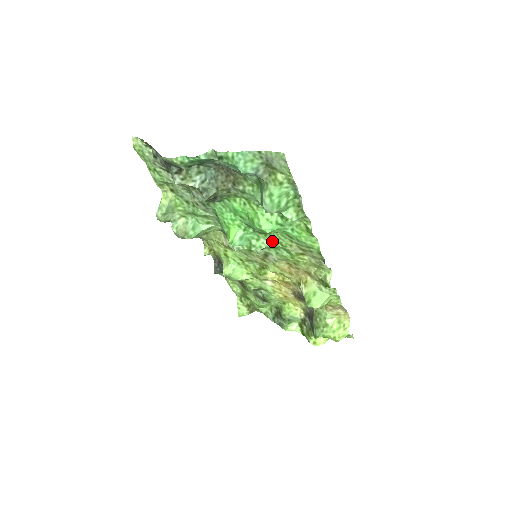
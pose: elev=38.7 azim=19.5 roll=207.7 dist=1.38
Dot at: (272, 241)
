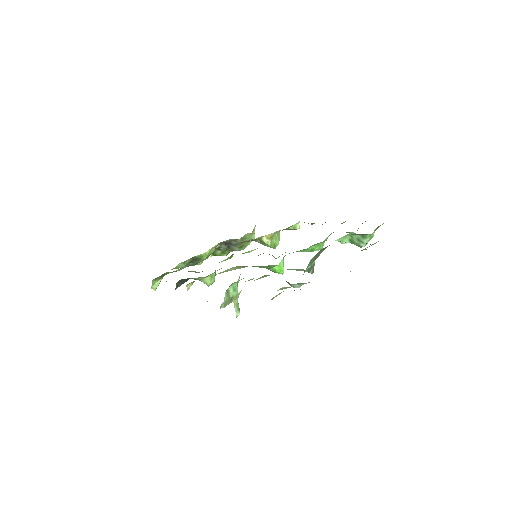
Dot at: occluded
